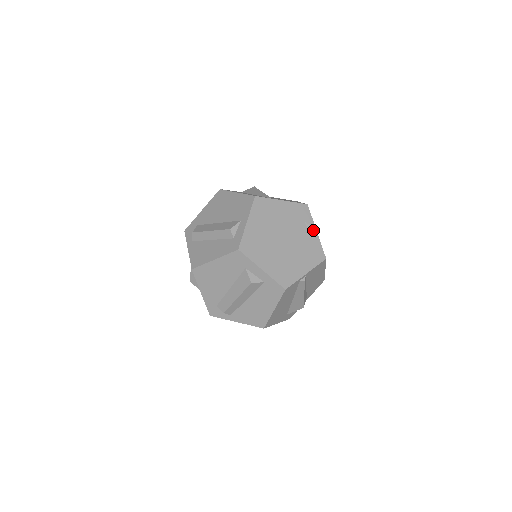
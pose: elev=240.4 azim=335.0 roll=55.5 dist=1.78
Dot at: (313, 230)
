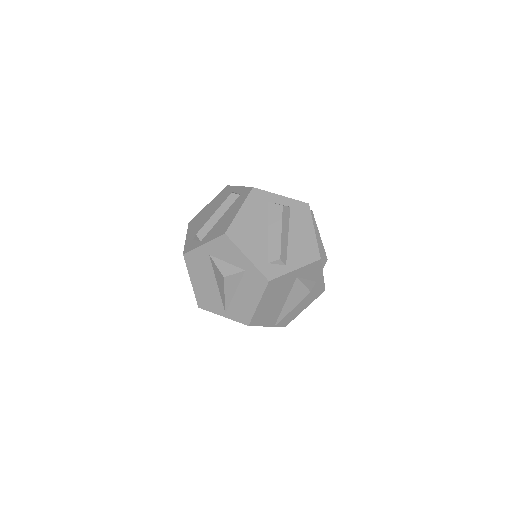
Dot at: occluded
